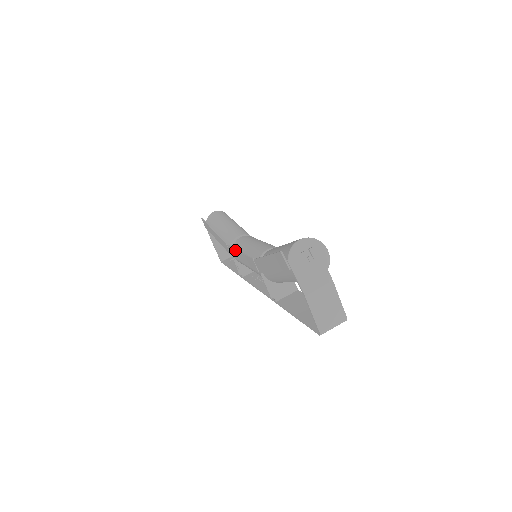
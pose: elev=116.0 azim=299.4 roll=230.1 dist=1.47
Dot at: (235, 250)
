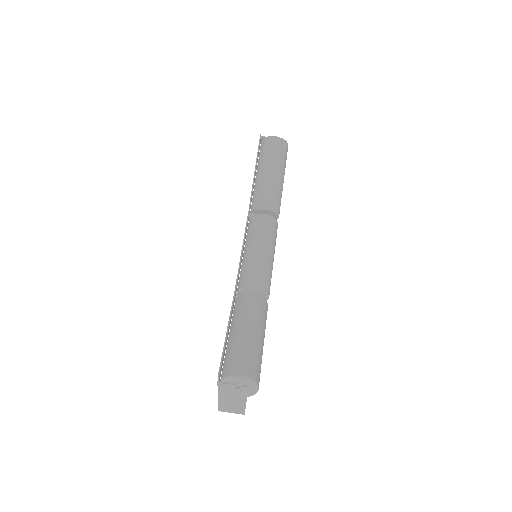
Dot at: (244, 236)
